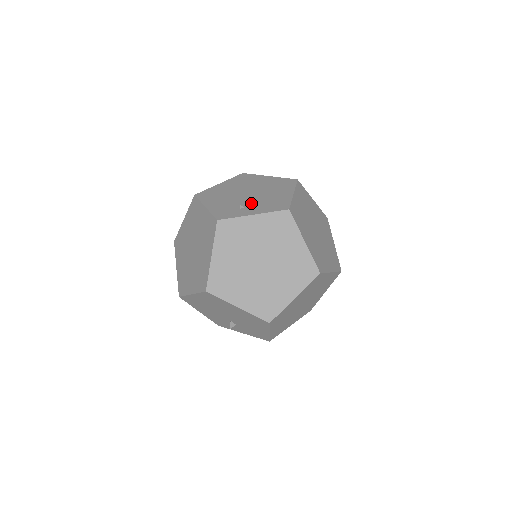
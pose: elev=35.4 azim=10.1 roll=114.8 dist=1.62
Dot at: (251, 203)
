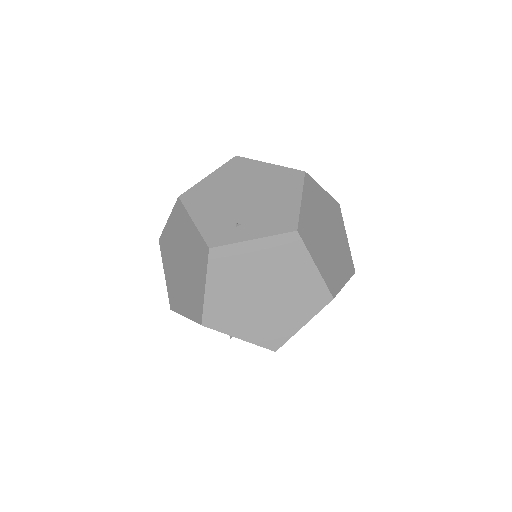
Dot at: (249, 217)
